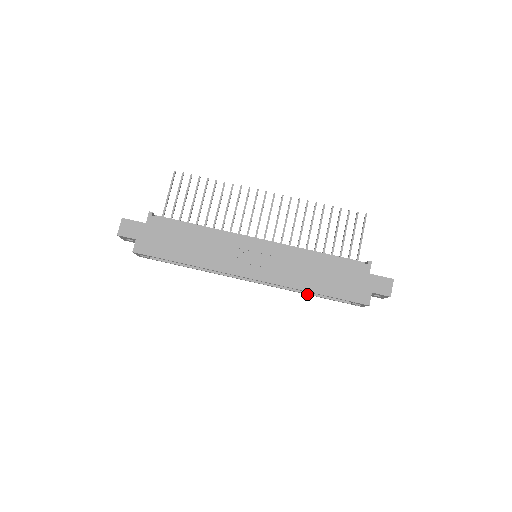
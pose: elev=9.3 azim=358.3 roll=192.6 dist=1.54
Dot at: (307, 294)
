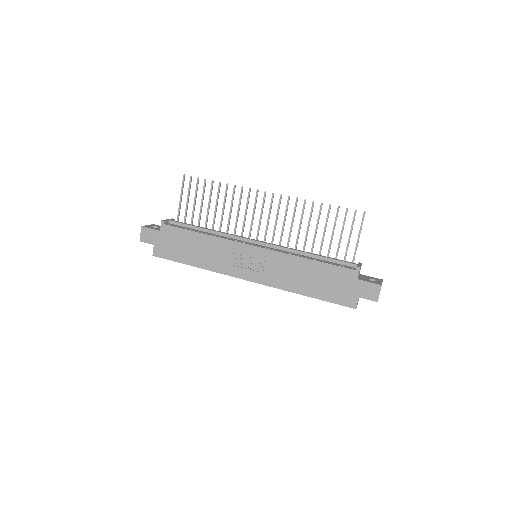
Dot at: occluded
